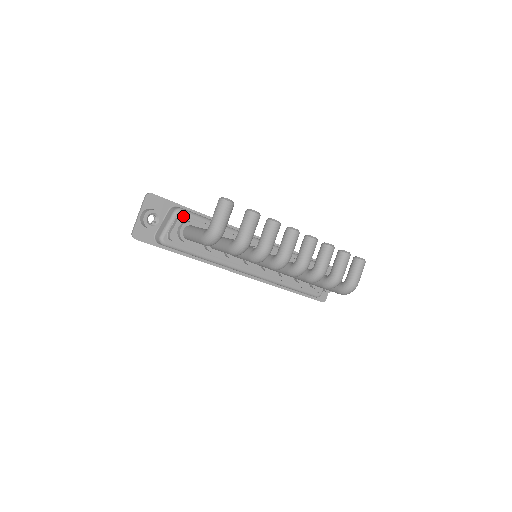
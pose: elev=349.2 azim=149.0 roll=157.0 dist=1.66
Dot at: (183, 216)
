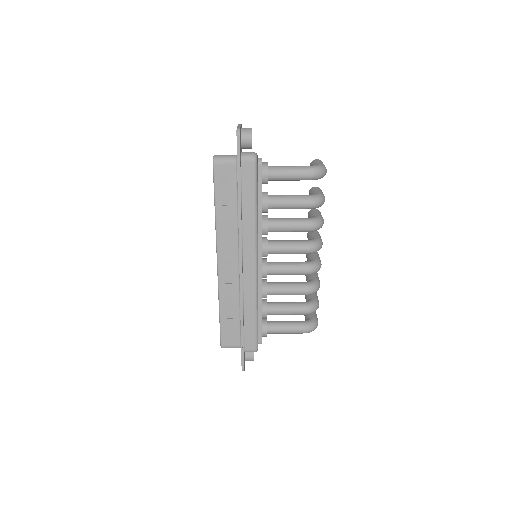
Dot at: occluded
